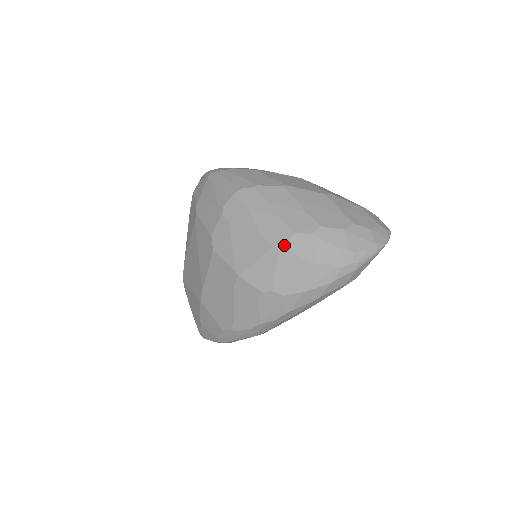
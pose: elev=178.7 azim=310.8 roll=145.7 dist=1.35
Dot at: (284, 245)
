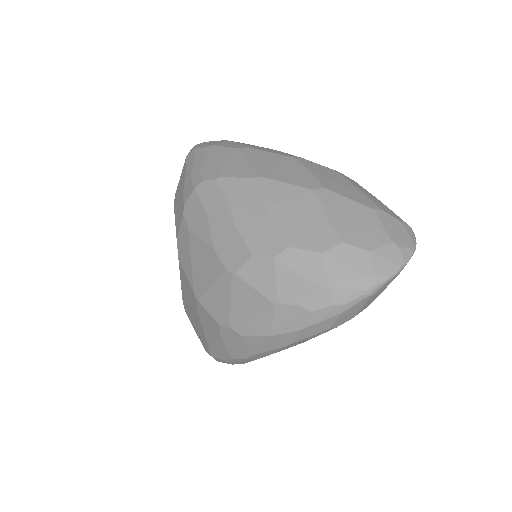
Dot at: (238, 271)
